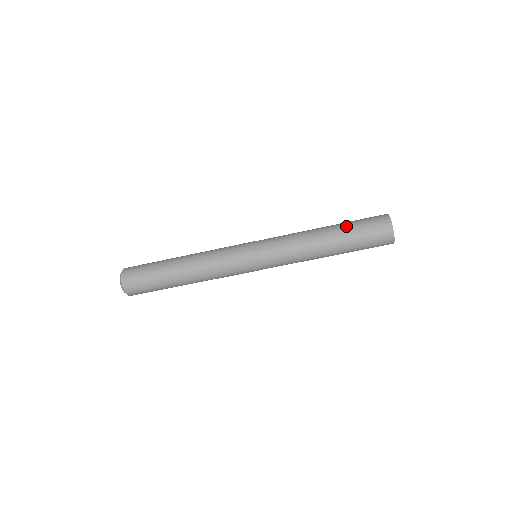
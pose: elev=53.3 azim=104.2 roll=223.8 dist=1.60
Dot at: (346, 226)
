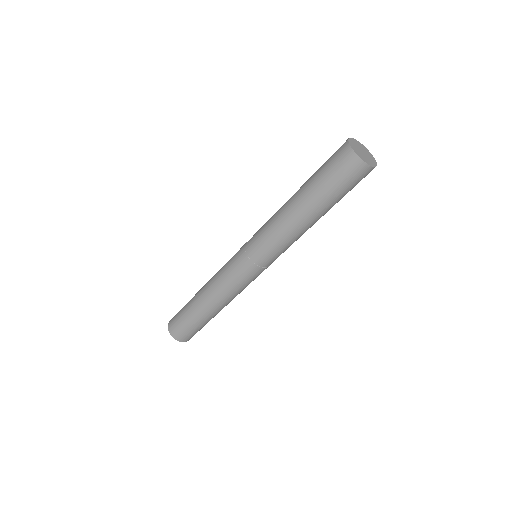
Dot at: (313, 186)
